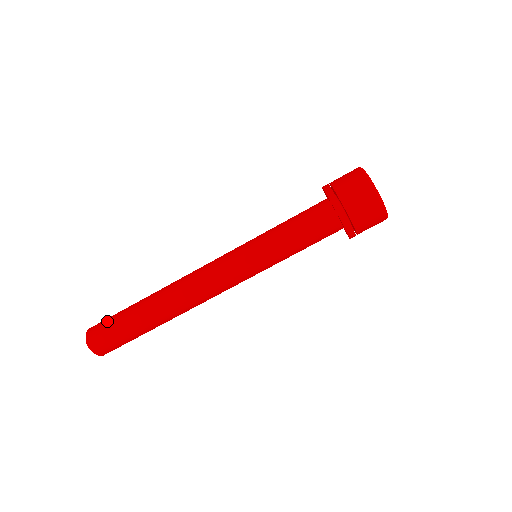
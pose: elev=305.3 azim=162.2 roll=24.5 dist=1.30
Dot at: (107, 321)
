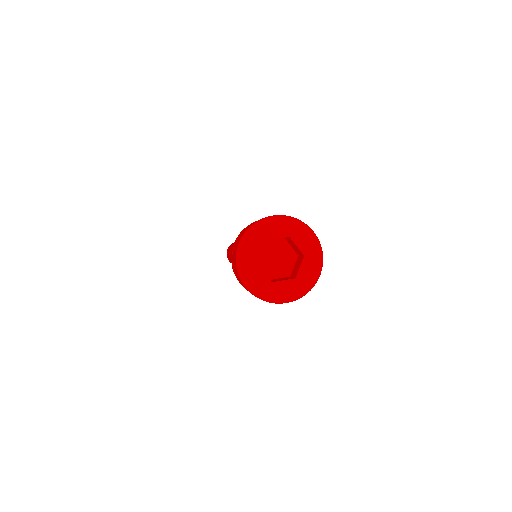
Dot at: occluded
